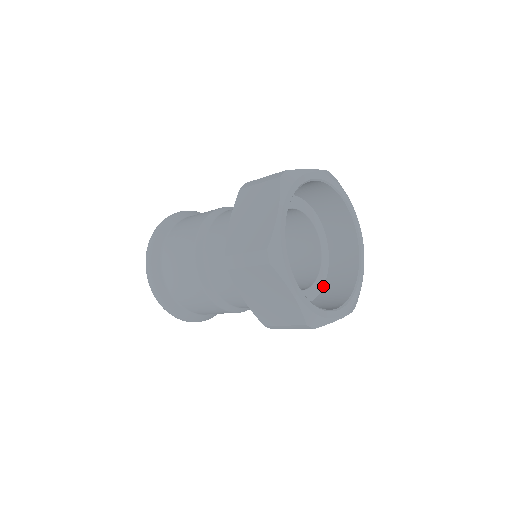
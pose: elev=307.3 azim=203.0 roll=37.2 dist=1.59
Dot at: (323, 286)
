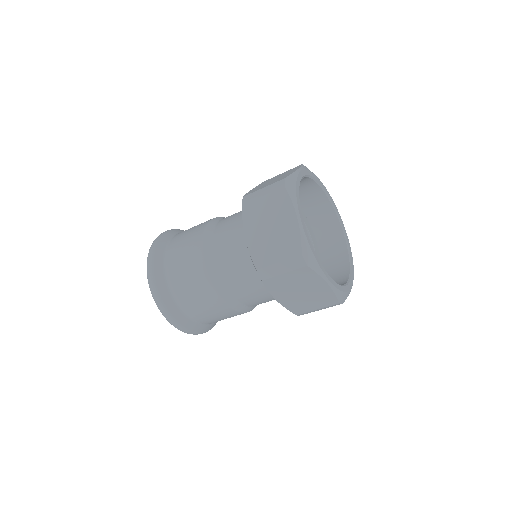
Dot at: occluded
